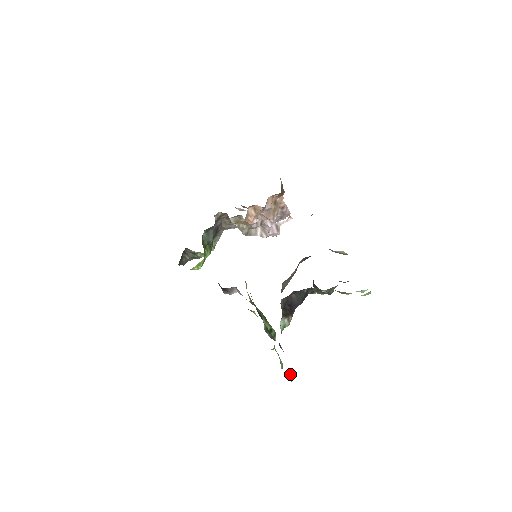
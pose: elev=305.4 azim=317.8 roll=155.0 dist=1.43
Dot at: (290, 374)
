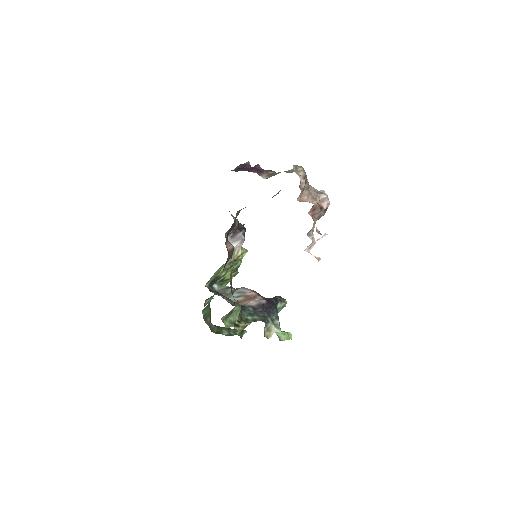
Dot at: occluded
